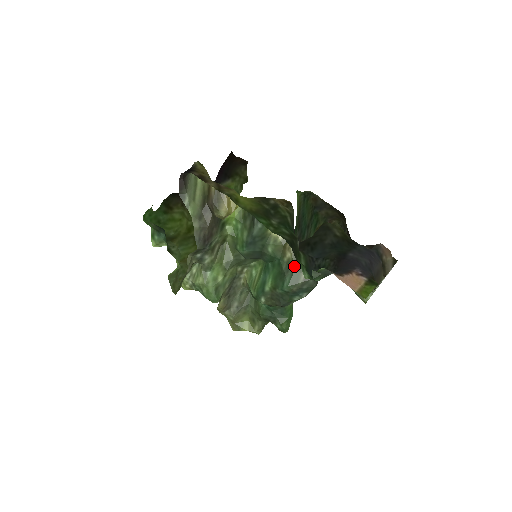
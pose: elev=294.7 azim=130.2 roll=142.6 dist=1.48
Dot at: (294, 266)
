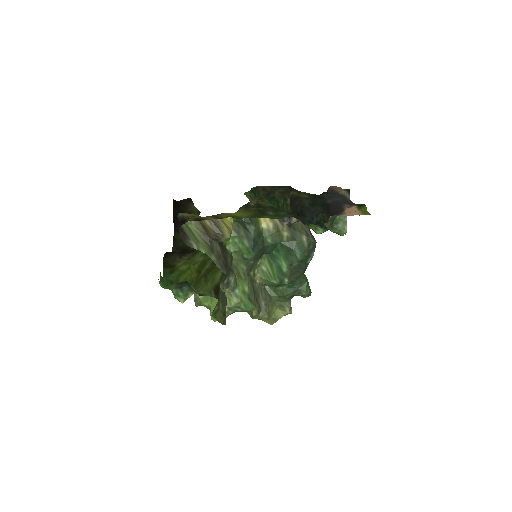
Dot at: (294, 239)
